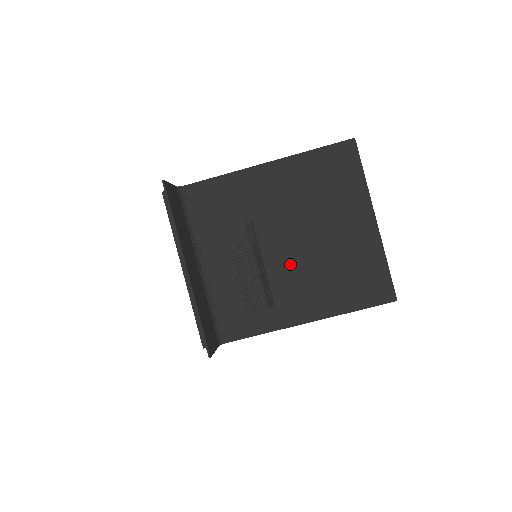
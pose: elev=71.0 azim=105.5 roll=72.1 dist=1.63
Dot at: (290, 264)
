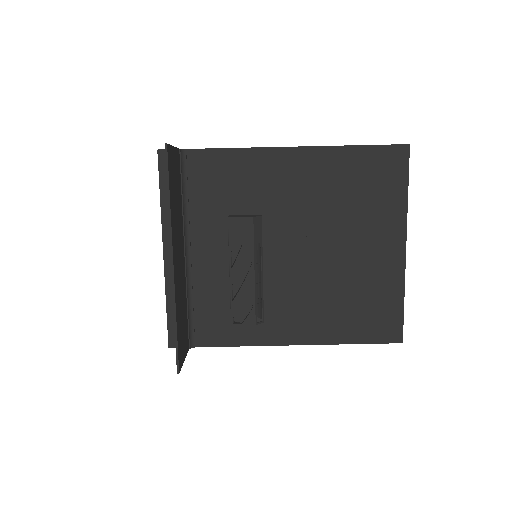
Dot at: (294, 275)
